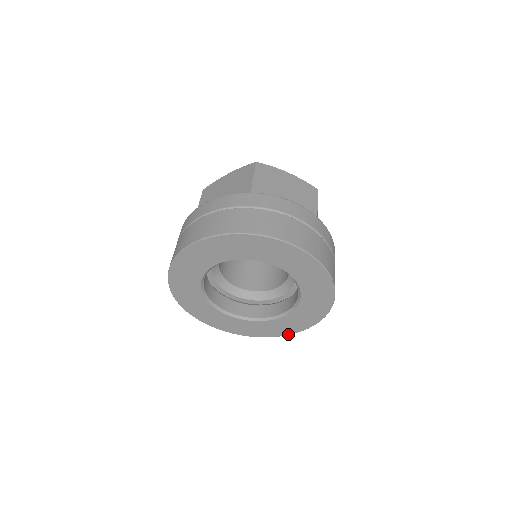
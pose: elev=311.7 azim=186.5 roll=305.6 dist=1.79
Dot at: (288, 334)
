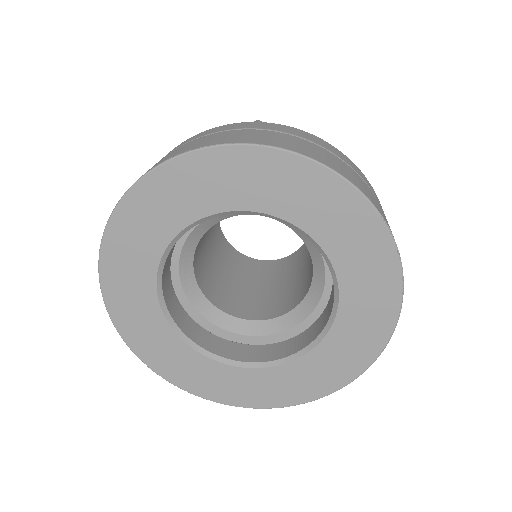
Dot at: (313, 398)
